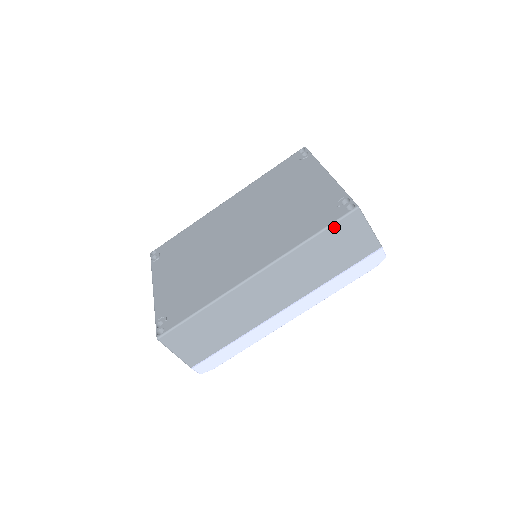
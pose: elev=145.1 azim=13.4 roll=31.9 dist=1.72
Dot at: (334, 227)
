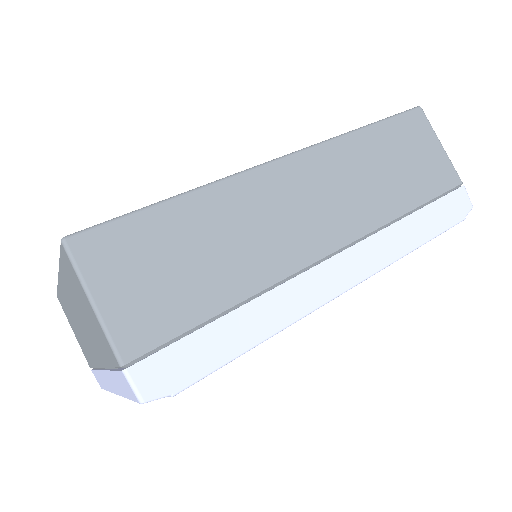
Dot at: (395, 122)
